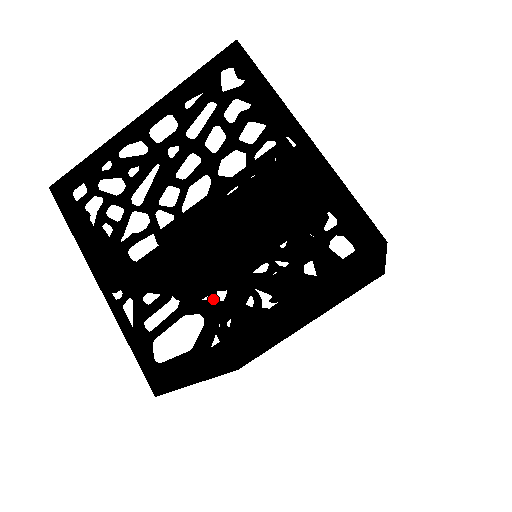
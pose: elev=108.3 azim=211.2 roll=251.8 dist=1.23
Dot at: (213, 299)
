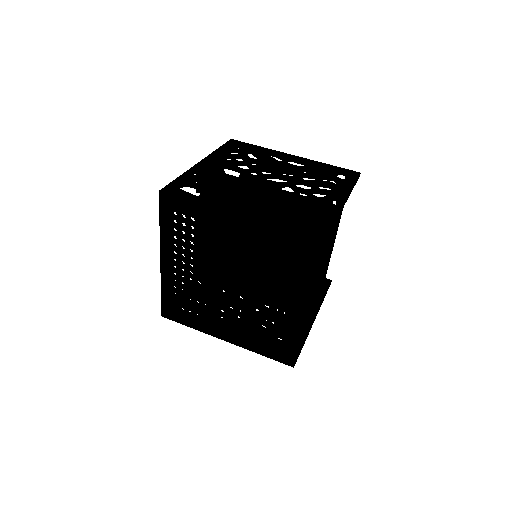
Dot at: occluded
